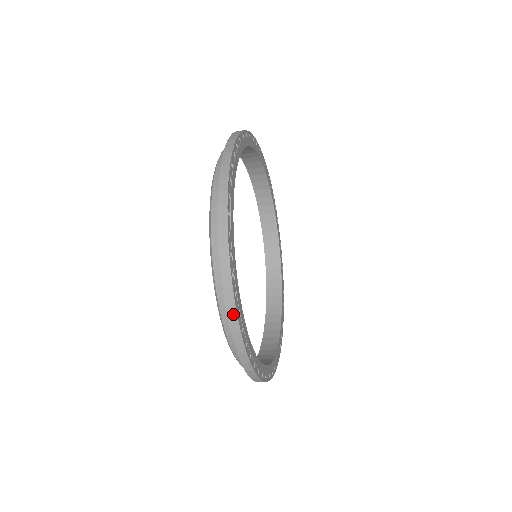
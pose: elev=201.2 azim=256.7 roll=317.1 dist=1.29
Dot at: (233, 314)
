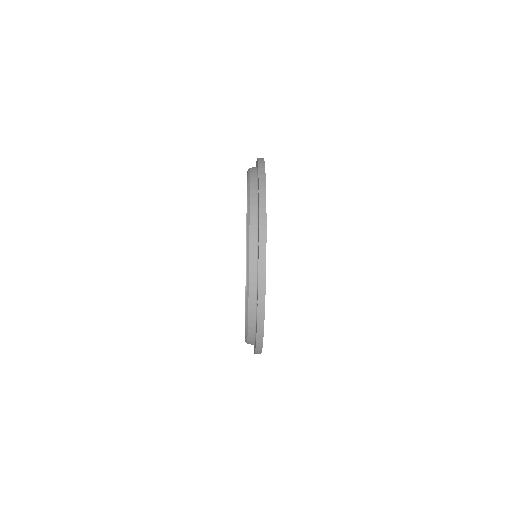
Dot at: (259, 352)
